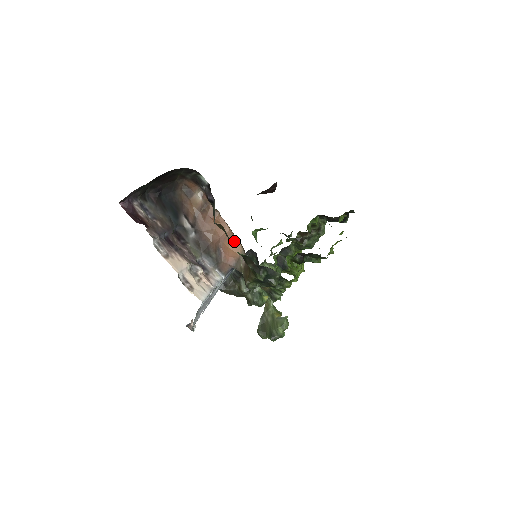
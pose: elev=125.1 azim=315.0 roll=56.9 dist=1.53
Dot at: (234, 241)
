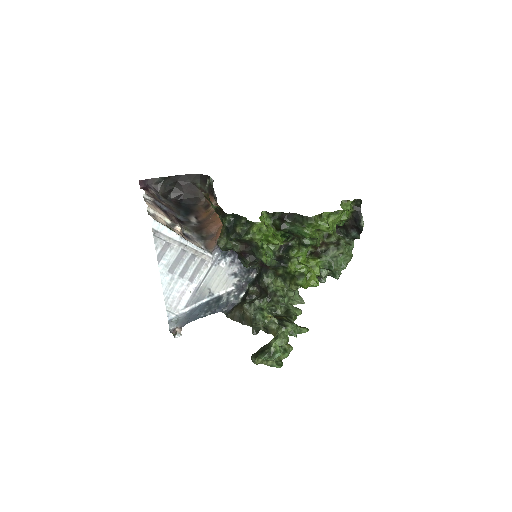
Dot at: occluded
